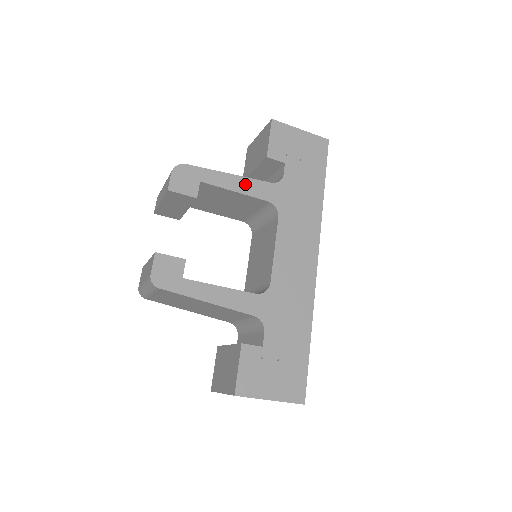
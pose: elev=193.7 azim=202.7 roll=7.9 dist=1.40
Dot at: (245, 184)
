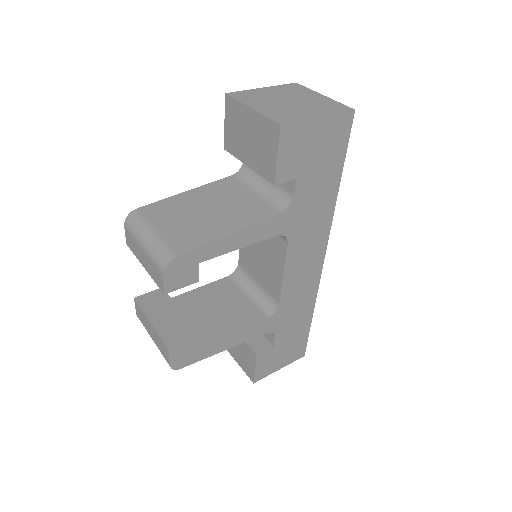
Dot at: (250, 234)
